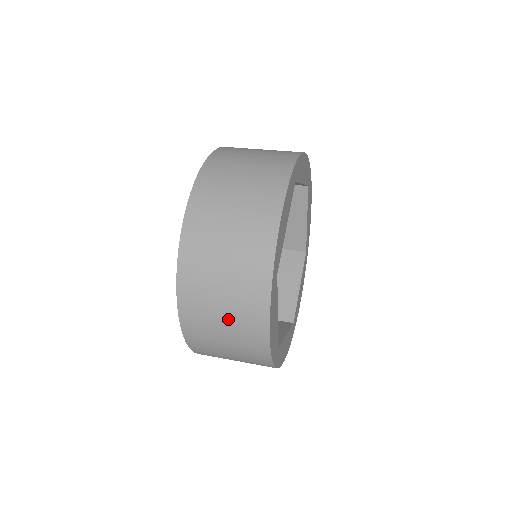
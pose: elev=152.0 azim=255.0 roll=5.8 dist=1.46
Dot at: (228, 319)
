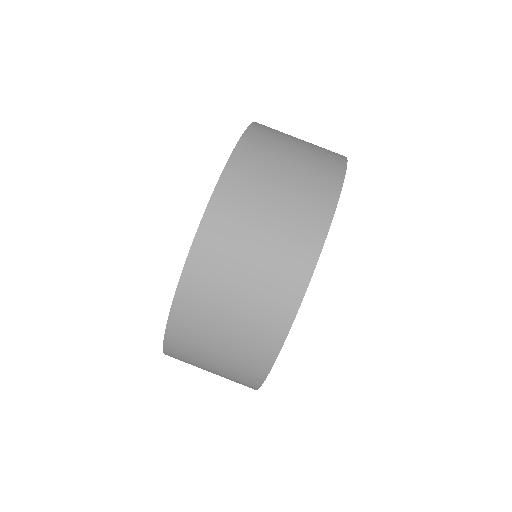
Dot at: occluded
